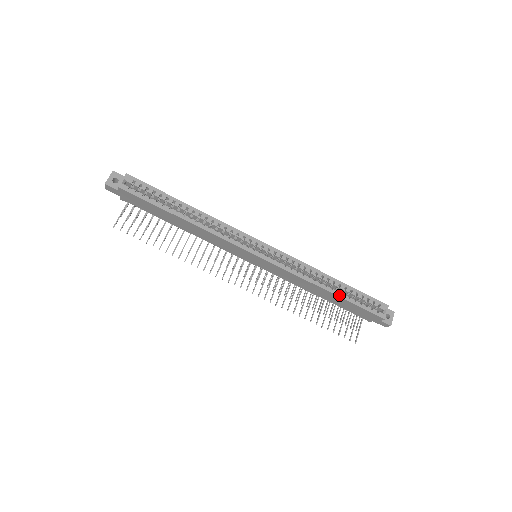
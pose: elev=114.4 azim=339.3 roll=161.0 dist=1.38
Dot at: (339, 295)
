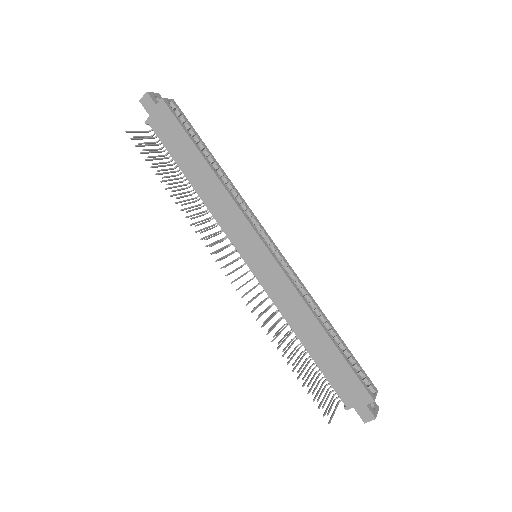
Dot at: (334, 342)
